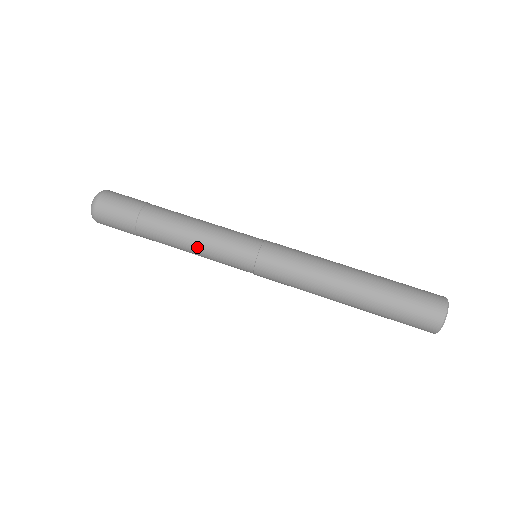
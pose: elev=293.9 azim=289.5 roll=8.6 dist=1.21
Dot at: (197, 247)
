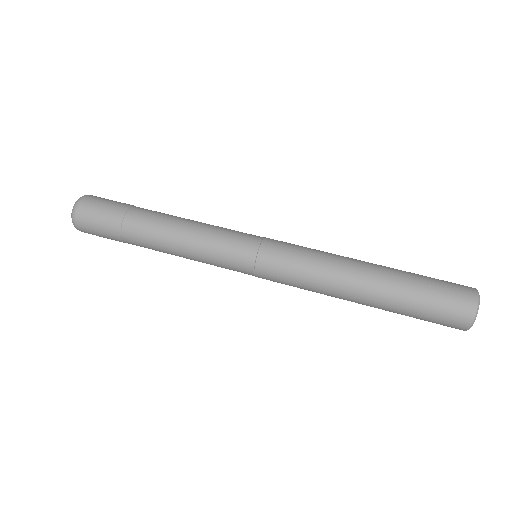
Dot at: (189, 249)
